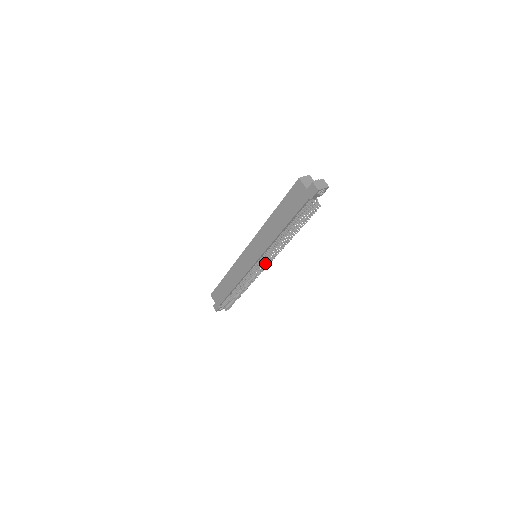
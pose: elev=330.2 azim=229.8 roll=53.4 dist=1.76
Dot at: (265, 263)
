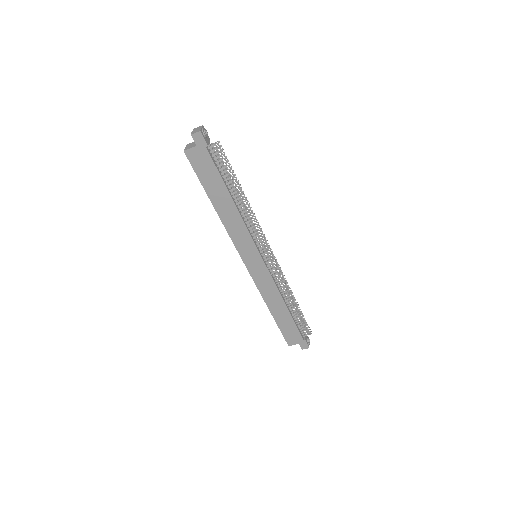
Dot at: (265, 246)
